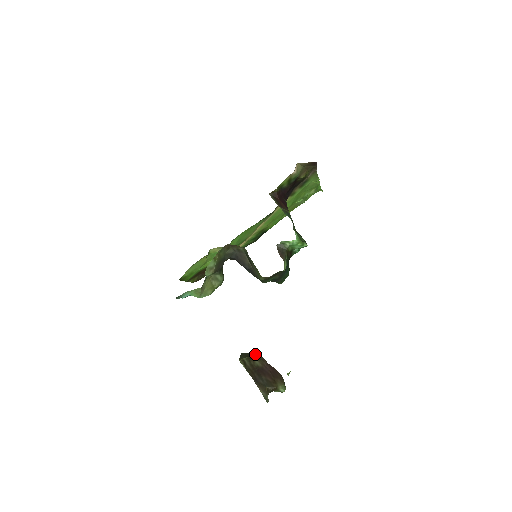
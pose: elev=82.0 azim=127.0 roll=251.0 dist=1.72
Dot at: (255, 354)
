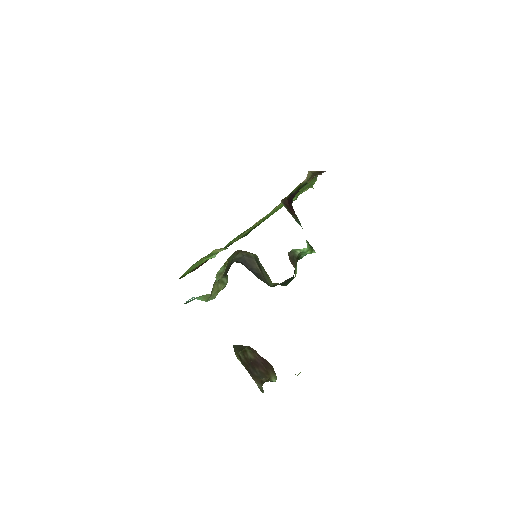
Dot at: (247, 347)
